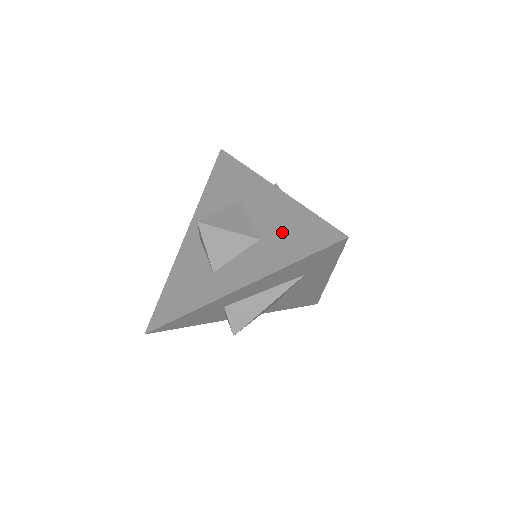
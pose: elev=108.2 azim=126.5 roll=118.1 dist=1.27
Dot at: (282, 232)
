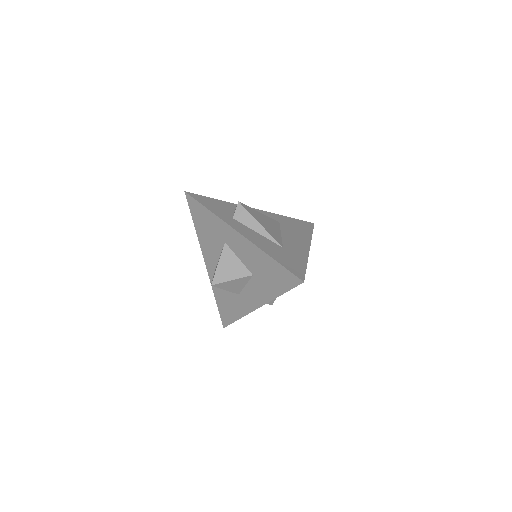
Dot at: (264, 272)
